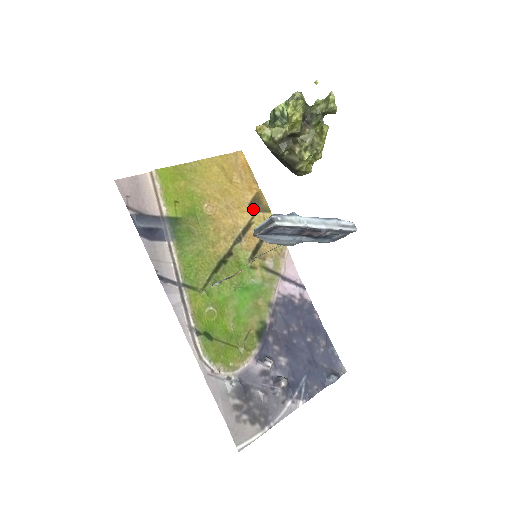
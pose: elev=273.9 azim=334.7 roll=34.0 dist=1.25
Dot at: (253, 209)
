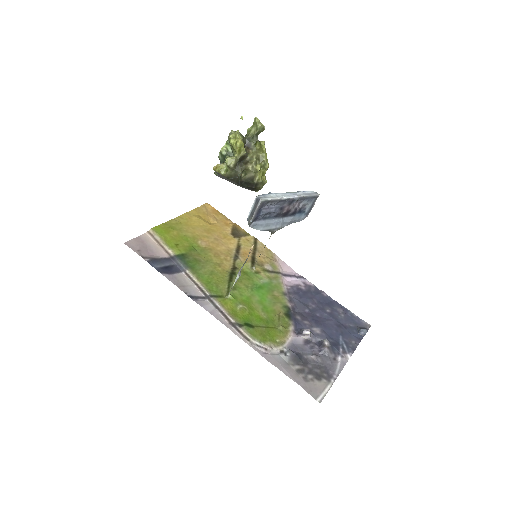
Dot at: (236, 236)
